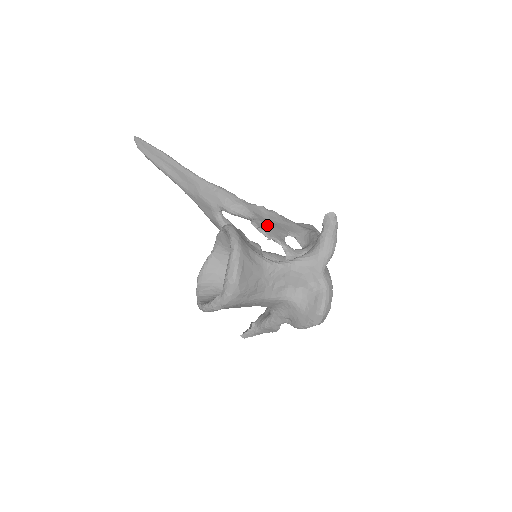
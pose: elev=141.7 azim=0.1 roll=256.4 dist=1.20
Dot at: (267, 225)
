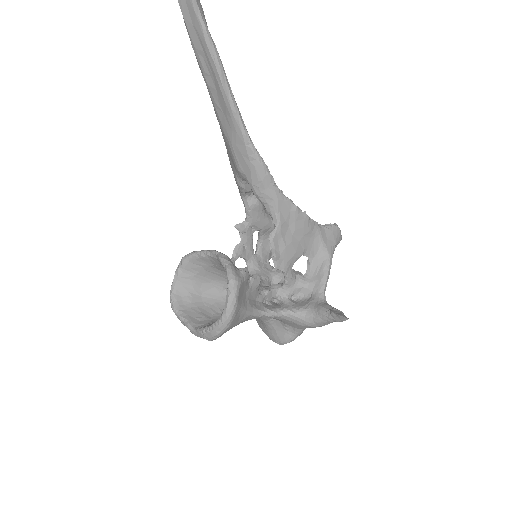
Dot at: (285, 244)
